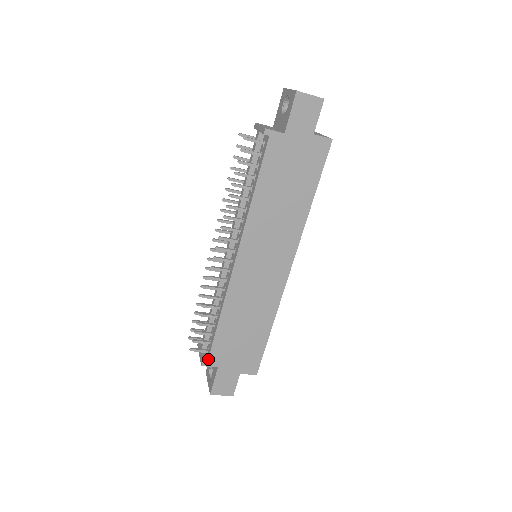
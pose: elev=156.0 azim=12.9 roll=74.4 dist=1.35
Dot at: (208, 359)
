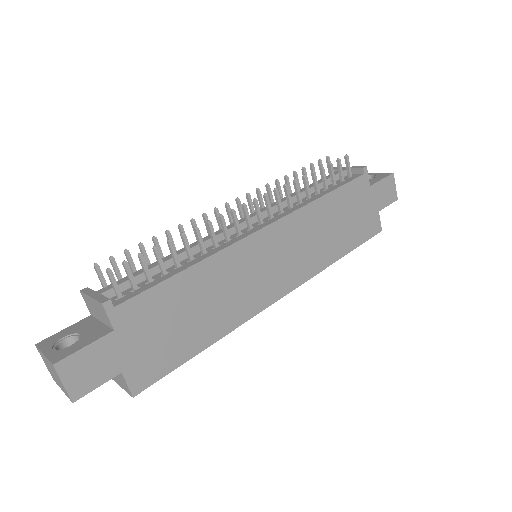
Dot at: (120, 303)
